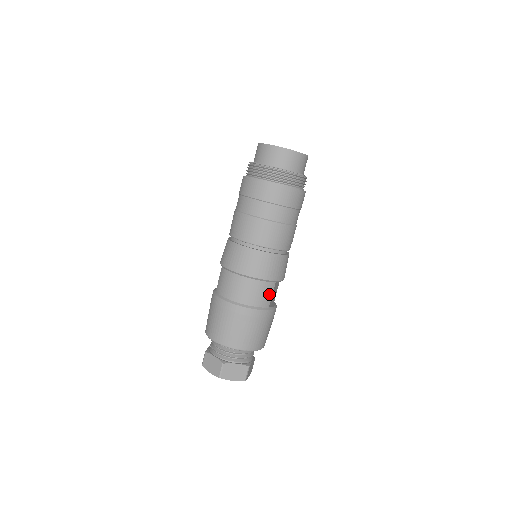
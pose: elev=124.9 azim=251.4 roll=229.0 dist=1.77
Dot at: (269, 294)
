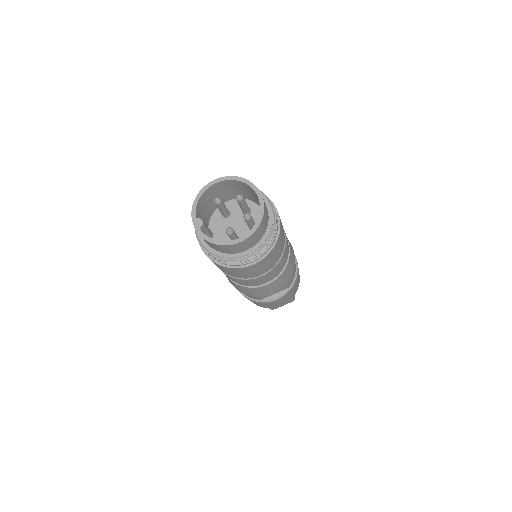
Dot at: (253, 296)
